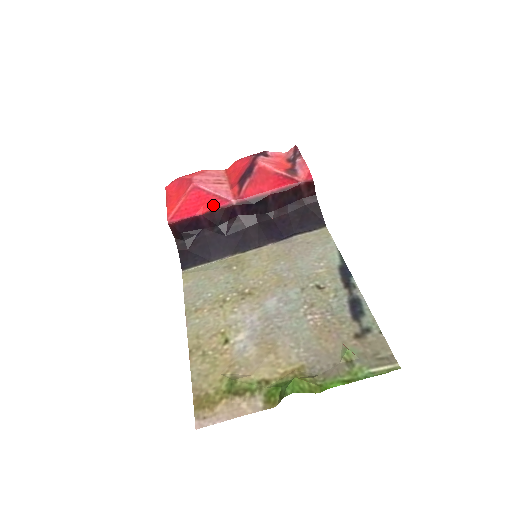
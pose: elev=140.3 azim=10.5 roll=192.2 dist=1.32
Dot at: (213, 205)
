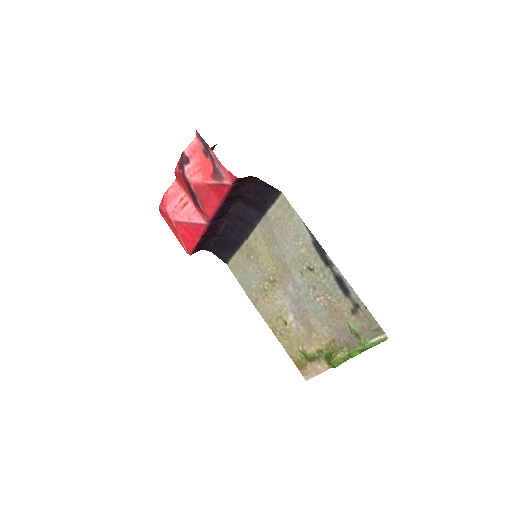
Dot at: (199, 232)
